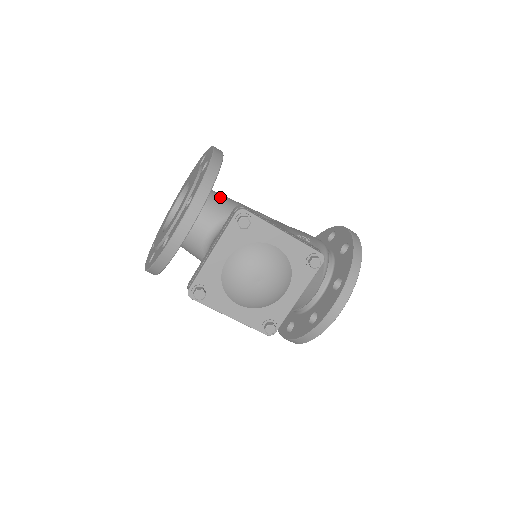
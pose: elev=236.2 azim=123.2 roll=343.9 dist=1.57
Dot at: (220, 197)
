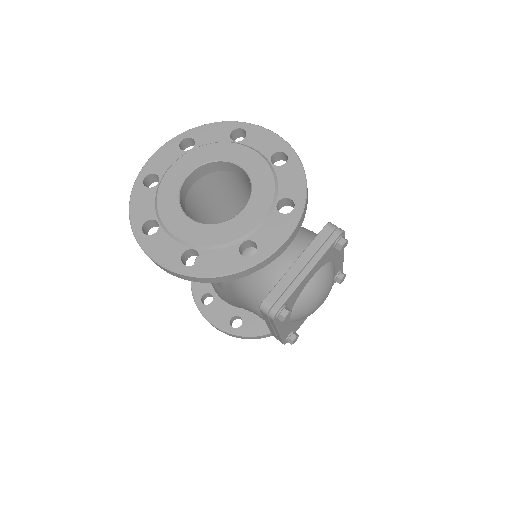
Dot at: occluded
